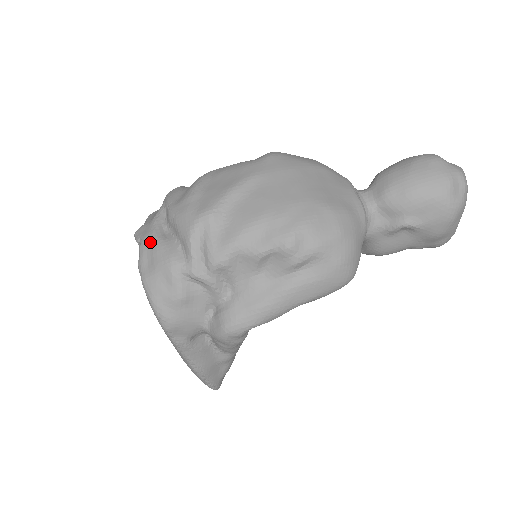
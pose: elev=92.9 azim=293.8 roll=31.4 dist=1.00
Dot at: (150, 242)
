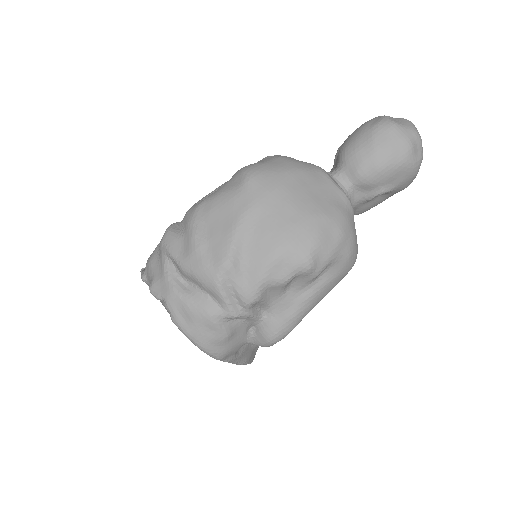
Dot at: (176, 300)
